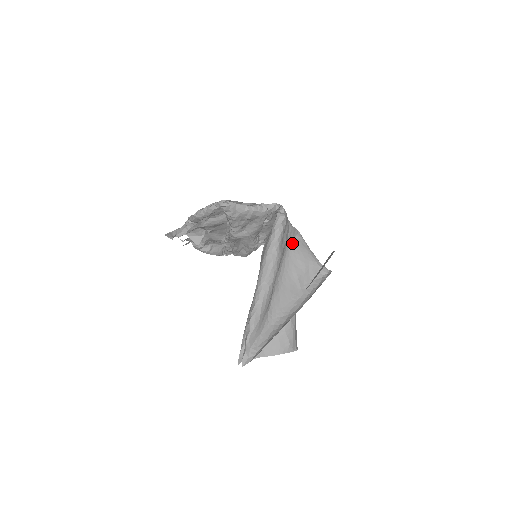
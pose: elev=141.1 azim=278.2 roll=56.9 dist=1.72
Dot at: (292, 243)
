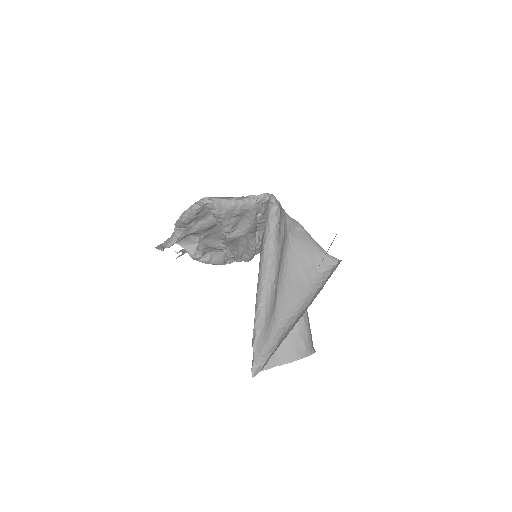
Dot at: (293, 236)
